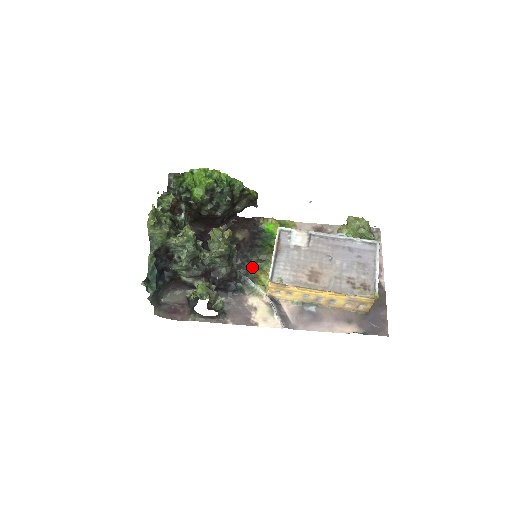
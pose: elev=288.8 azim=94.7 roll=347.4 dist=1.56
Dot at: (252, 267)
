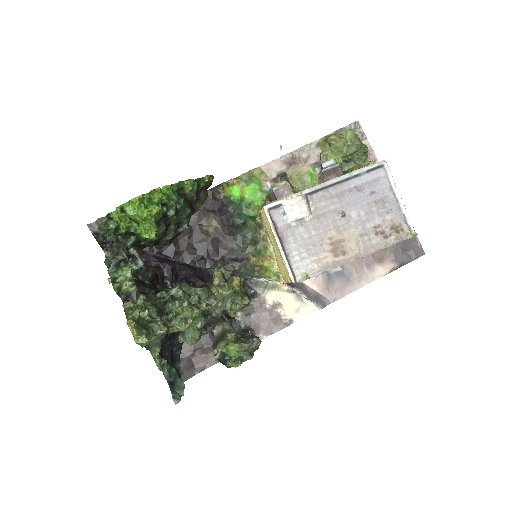
Dot at: (249, 260)
